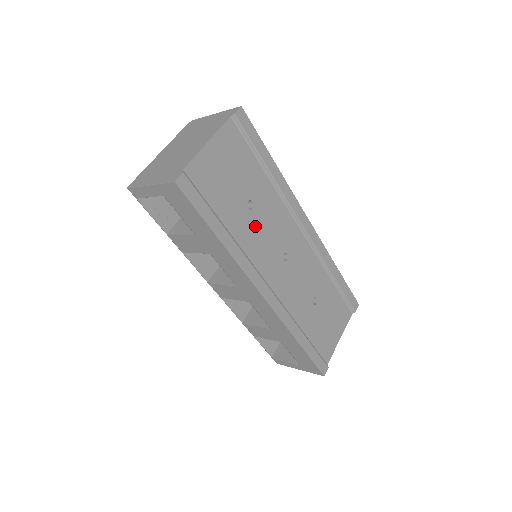
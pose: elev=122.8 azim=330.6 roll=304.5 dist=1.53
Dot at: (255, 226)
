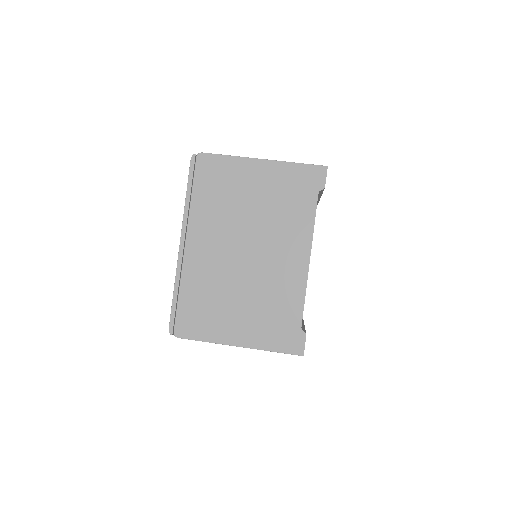
Dot at: occluded
